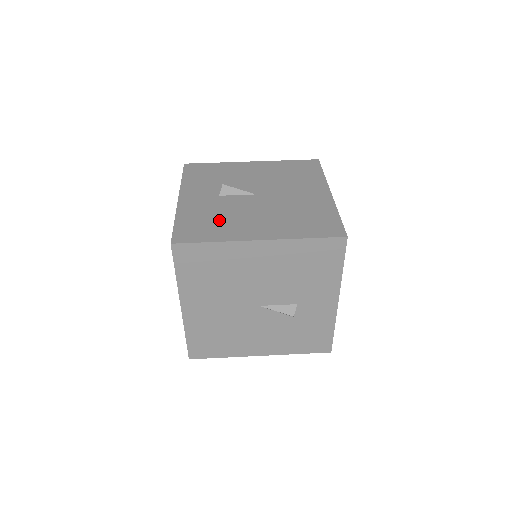
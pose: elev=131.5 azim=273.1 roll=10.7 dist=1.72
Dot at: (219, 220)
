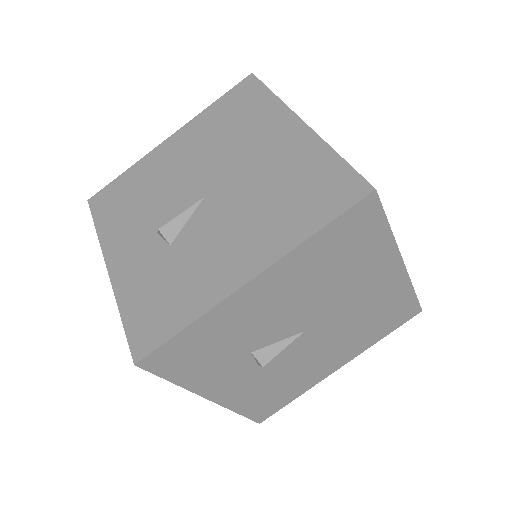
Dot at: (286, 383)
